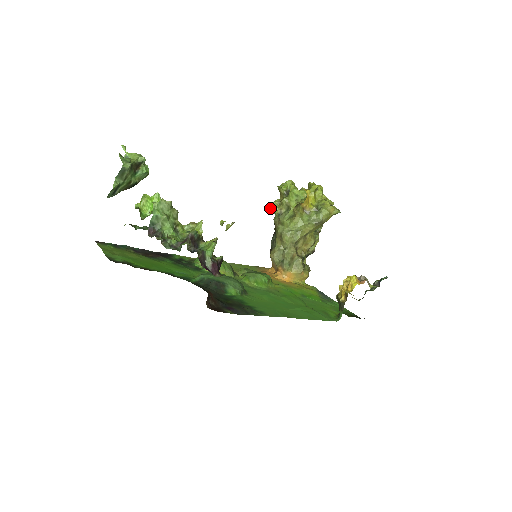
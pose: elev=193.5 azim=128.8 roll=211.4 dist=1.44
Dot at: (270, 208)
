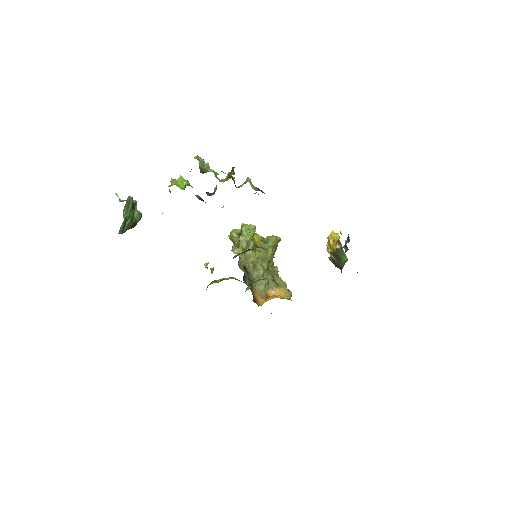
Dot at: (233, 252)
